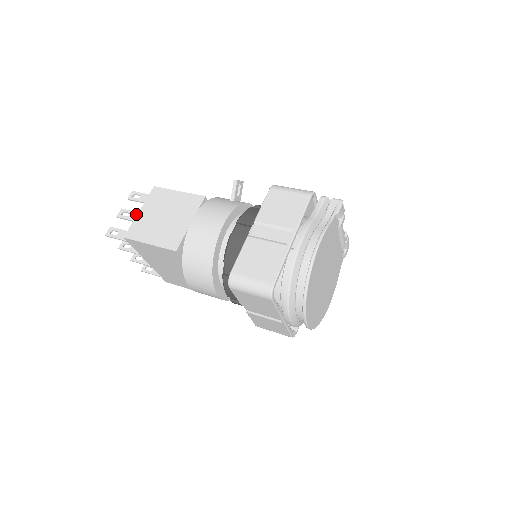
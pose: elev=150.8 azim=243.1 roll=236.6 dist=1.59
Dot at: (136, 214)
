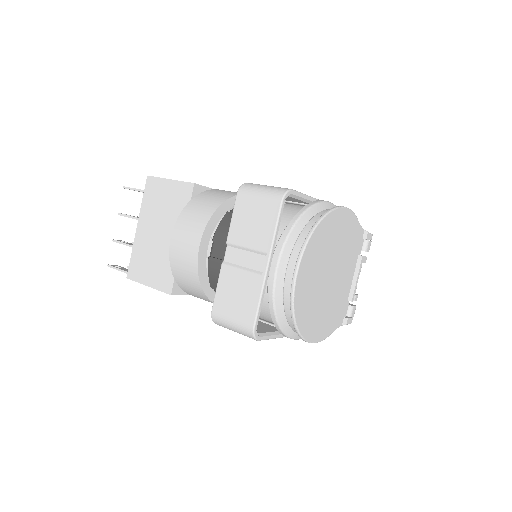
Dot at: occluded
